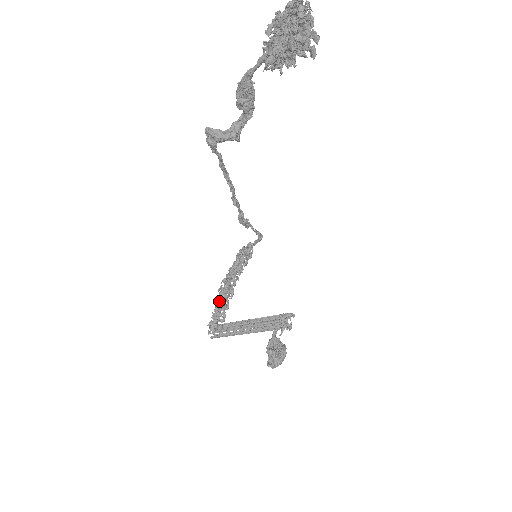
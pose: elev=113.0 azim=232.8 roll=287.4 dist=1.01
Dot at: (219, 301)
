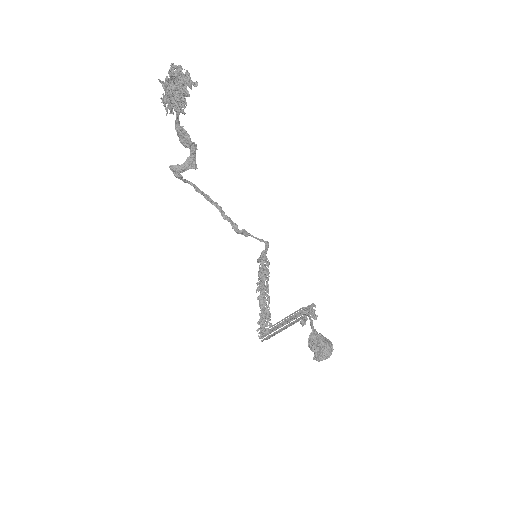
Dot at: occluded
